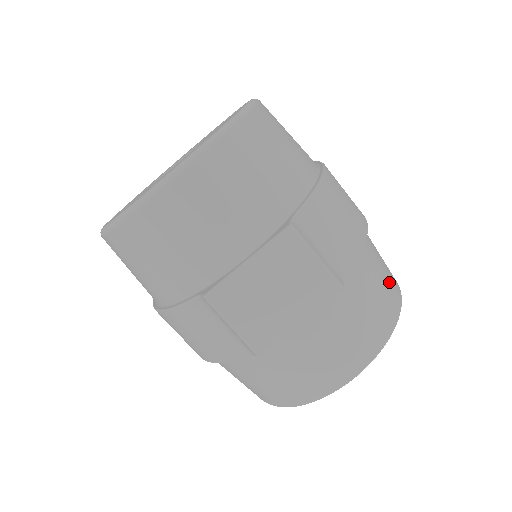
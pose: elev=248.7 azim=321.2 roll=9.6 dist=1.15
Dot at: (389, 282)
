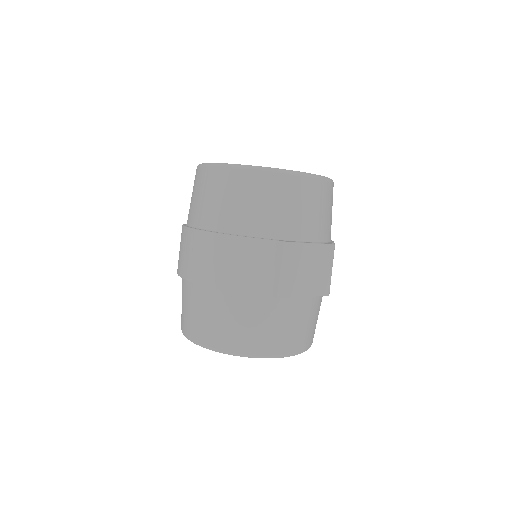
Dot at: occluded
